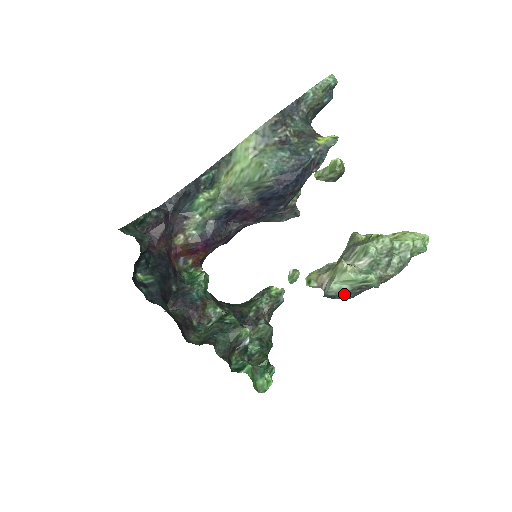
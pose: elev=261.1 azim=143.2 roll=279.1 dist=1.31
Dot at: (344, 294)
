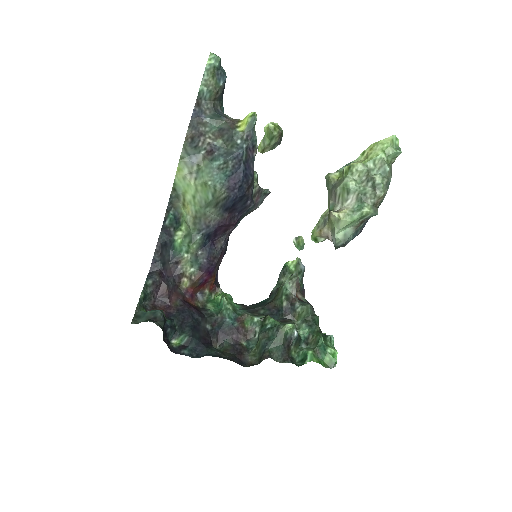
Dot at: (352, 236)
